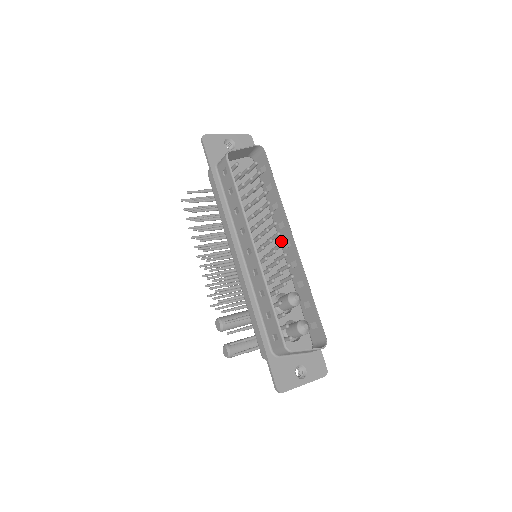
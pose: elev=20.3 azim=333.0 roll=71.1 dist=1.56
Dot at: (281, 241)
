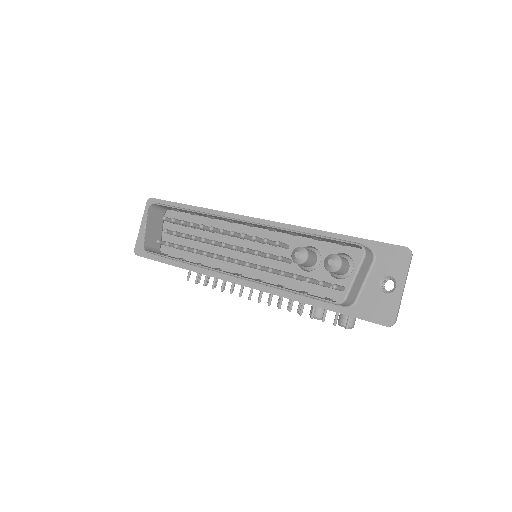
Dot at: occluded
